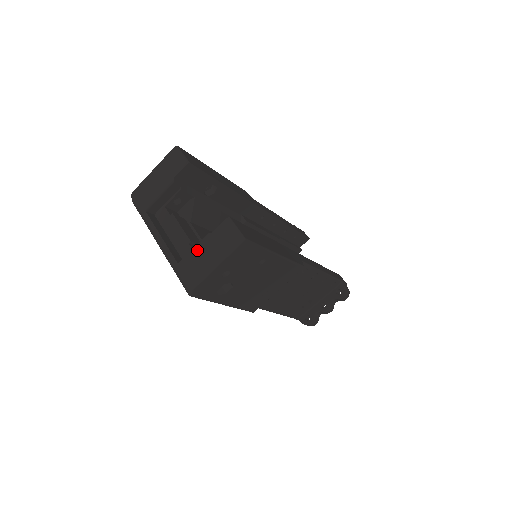
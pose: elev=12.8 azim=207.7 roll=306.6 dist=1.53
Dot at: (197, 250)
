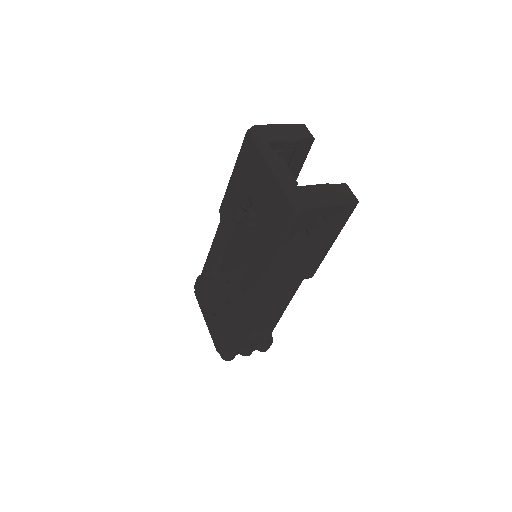
Dot at: (316, 187)
